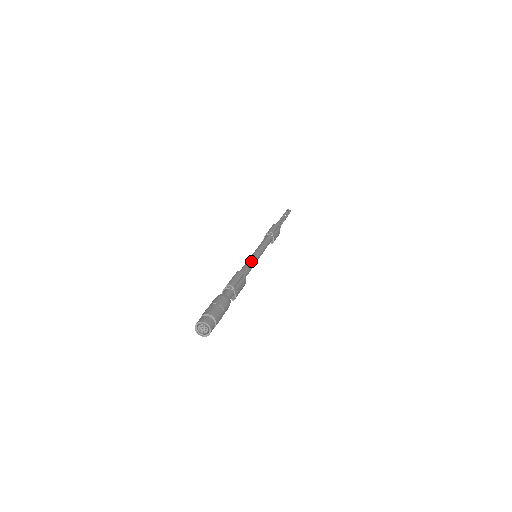
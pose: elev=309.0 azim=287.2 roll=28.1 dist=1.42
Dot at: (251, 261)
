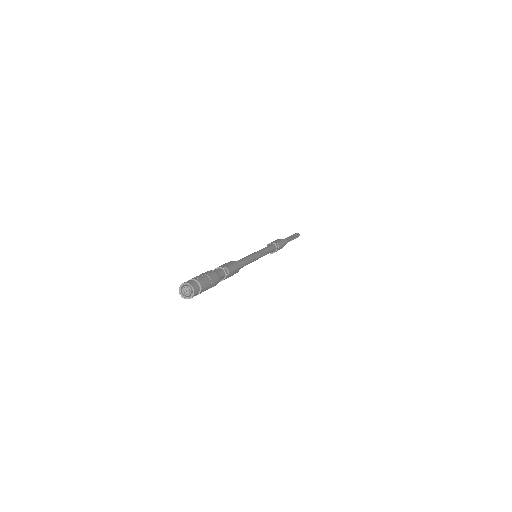
Dot at: (252, 259)
